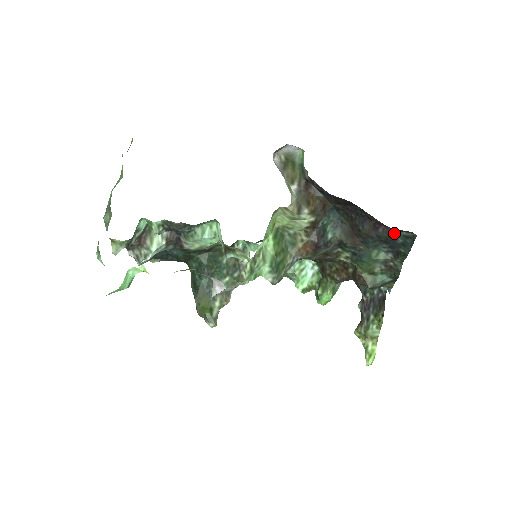
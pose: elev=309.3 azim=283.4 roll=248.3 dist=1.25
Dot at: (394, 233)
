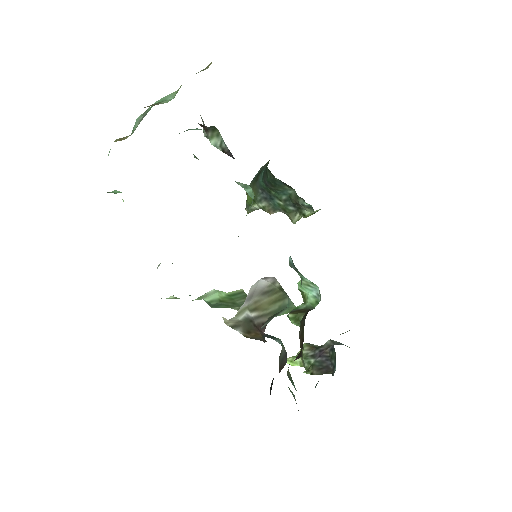
Dot at: occluded
